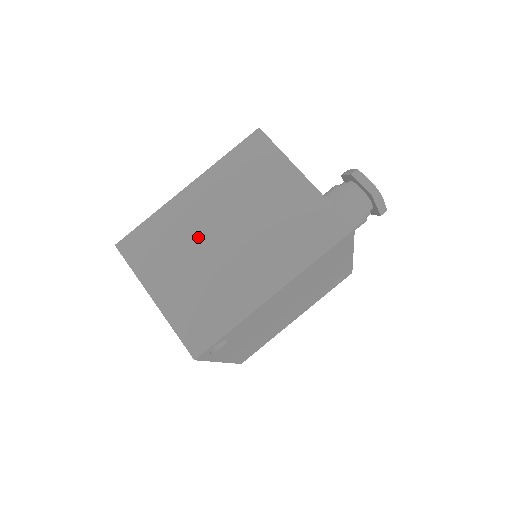
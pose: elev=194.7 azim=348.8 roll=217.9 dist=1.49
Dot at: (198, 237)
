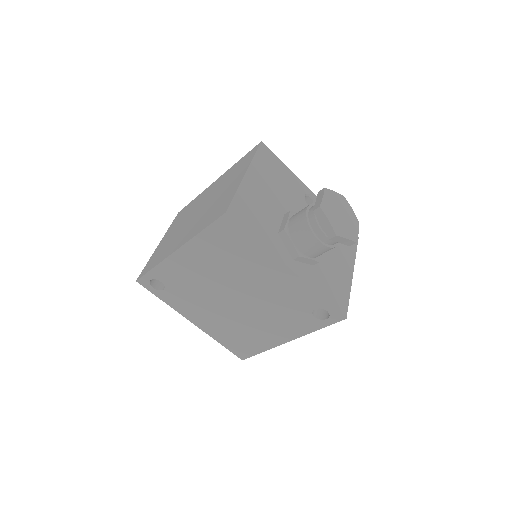
Dot at: (193, 211)
